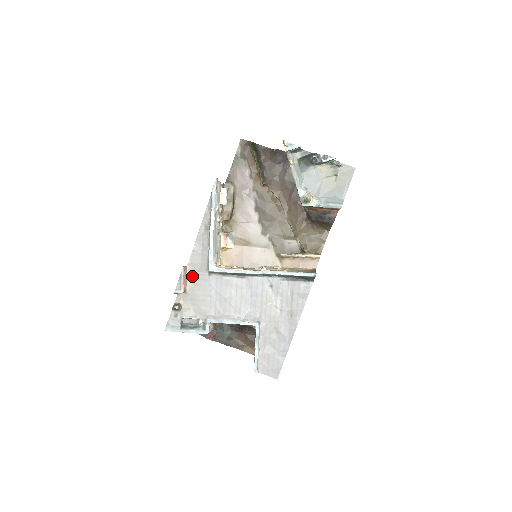
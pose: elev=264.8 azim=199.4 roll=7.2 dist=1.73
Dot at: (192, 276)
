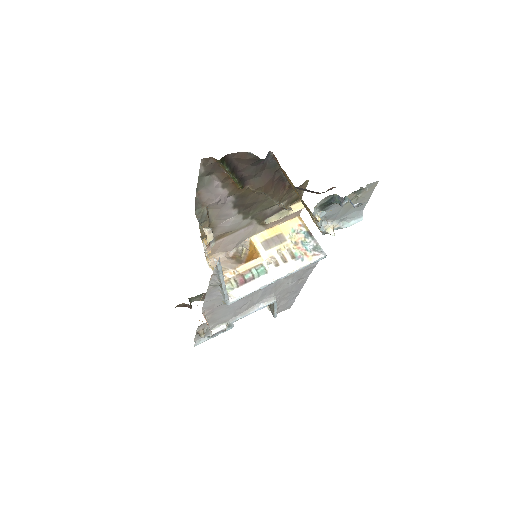
Dot at: (208, 313)
